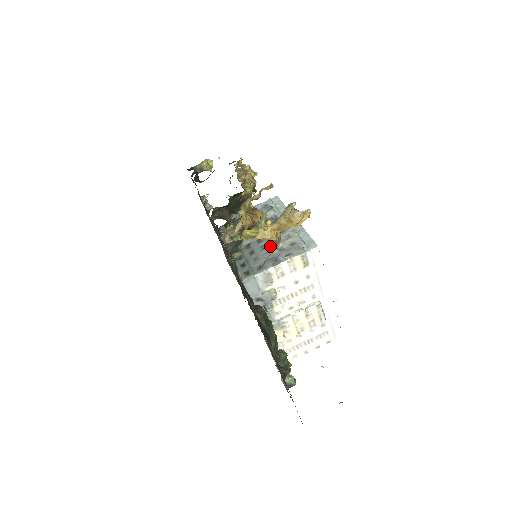
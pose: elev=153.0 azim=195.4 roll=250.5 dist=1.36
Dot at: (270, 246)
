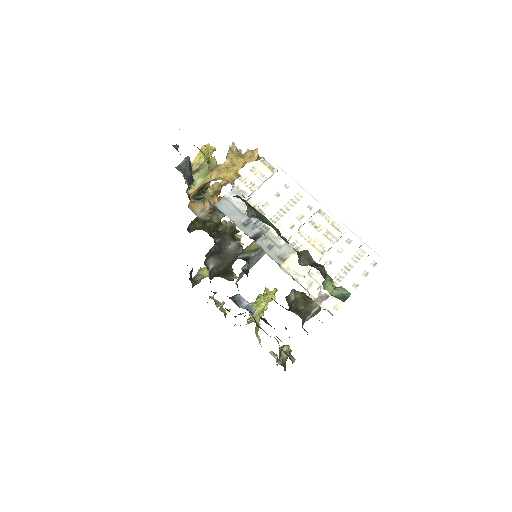
Dot at: occluded
